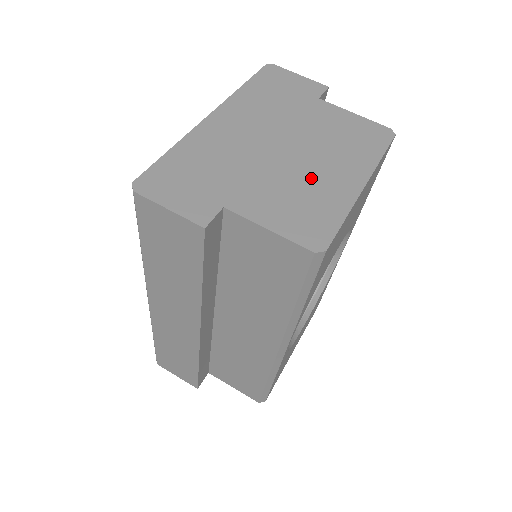
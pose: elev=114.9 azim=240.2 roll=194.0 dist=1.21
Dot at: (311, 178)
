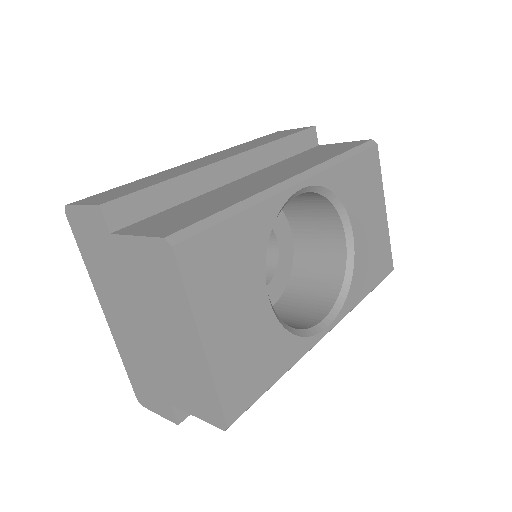
Dot at: occluded
